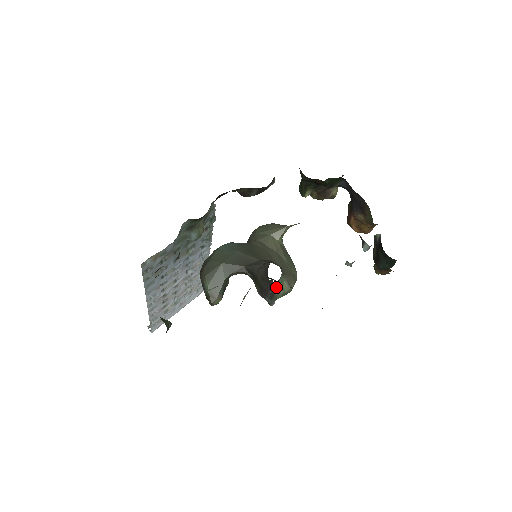
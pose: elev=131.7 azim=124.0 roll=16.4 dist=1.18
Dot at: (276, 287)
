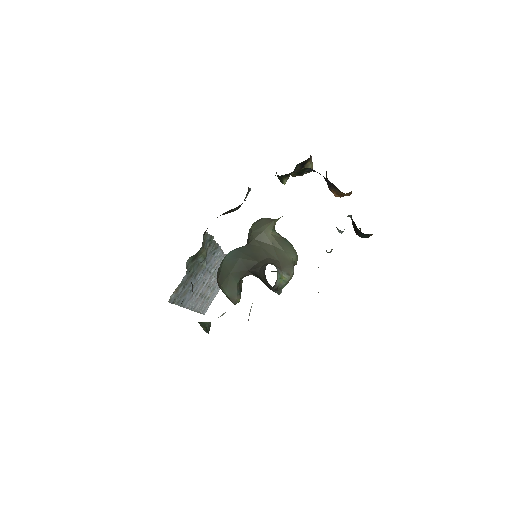
Dot at: (277, 284)
